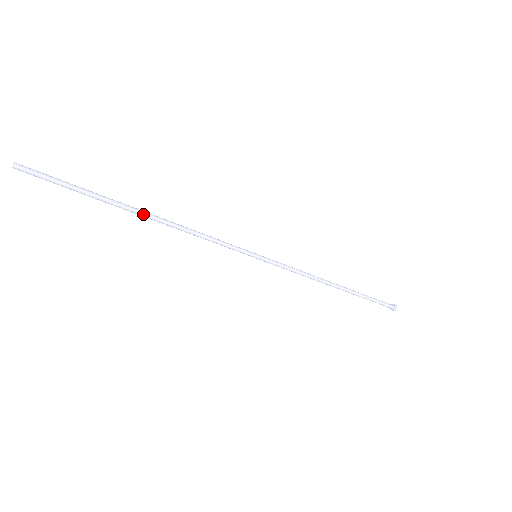
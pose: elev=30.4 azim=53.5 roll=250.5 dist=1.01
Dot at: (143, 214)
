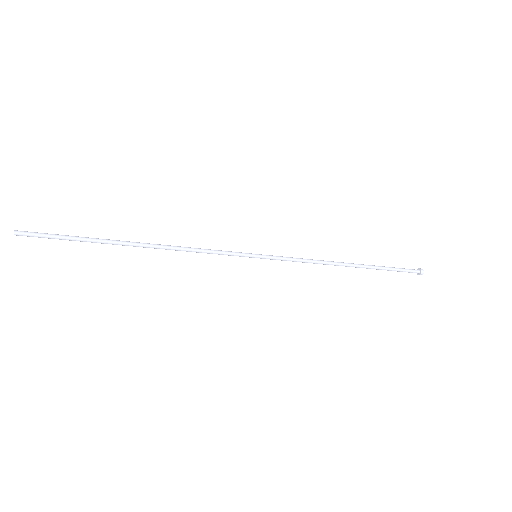
Dot at: (136, 244)
